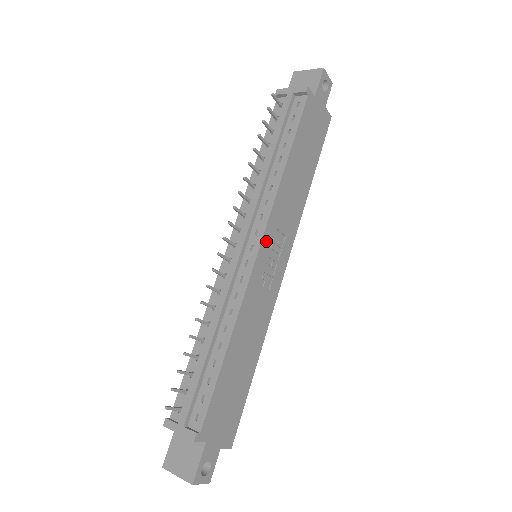
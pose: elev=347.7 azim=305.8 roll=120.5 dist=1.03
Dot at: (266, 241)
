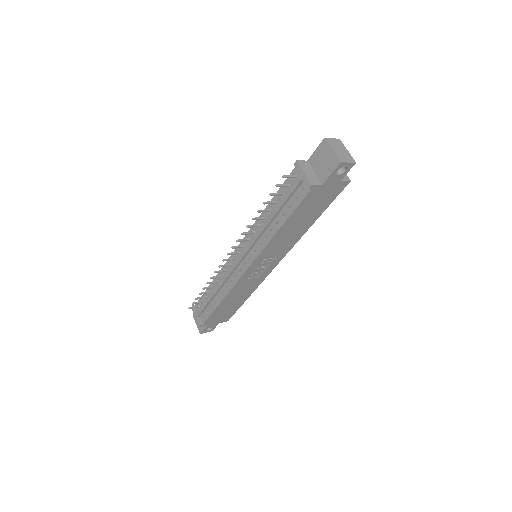
Dot at: (255, 264)
